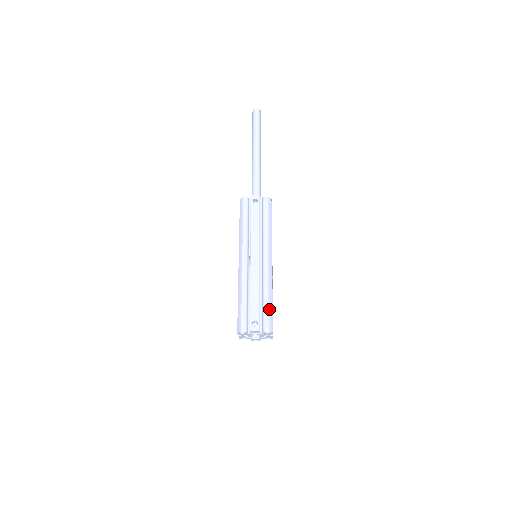
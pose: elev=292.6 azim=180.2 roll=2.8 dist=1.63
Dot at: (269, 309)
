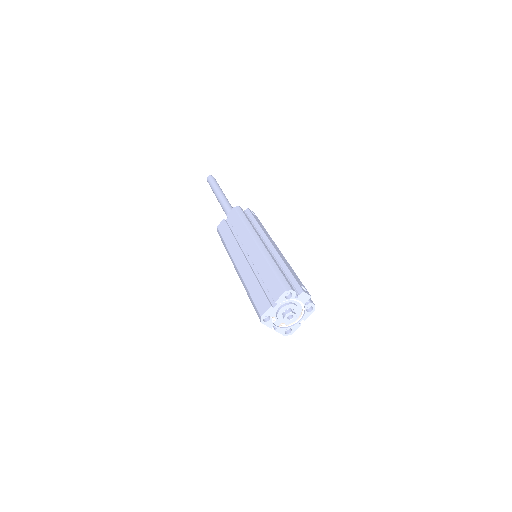
Dot at: occluded
